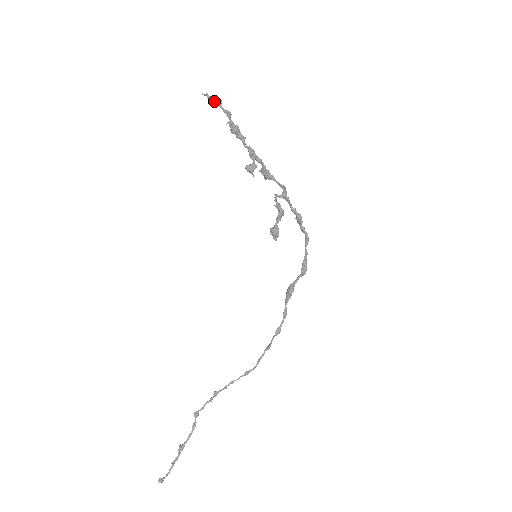
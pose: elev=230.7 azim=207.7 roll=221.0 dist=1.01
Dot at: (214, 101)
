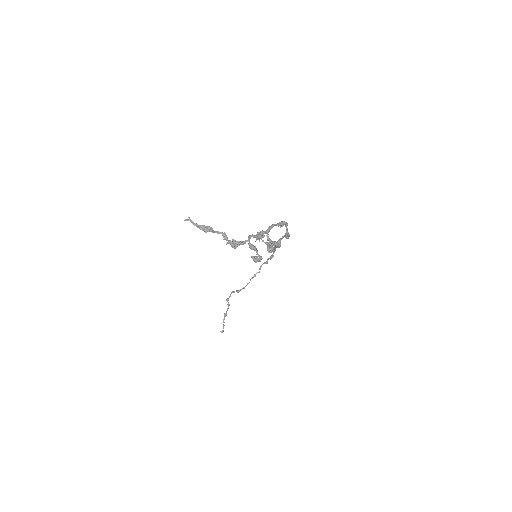
Dot at: (205, 231)
